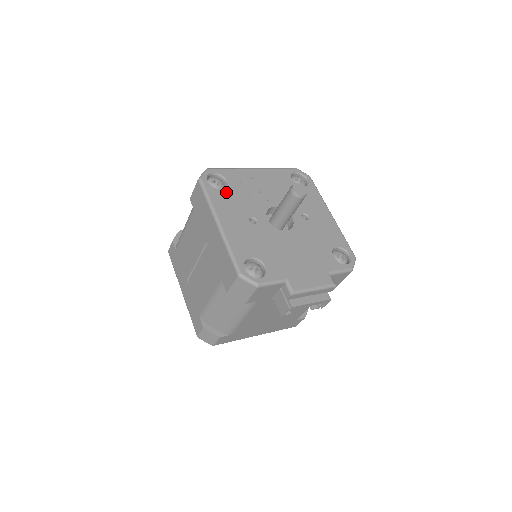
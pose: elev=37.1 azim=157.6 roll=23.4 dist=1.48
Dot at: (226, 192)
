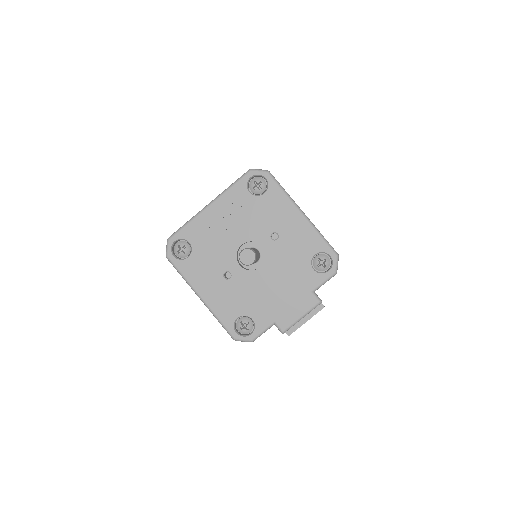
Dot at: (193, 258)
